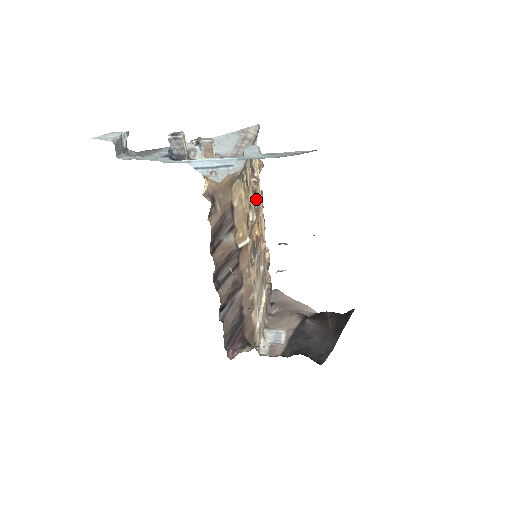
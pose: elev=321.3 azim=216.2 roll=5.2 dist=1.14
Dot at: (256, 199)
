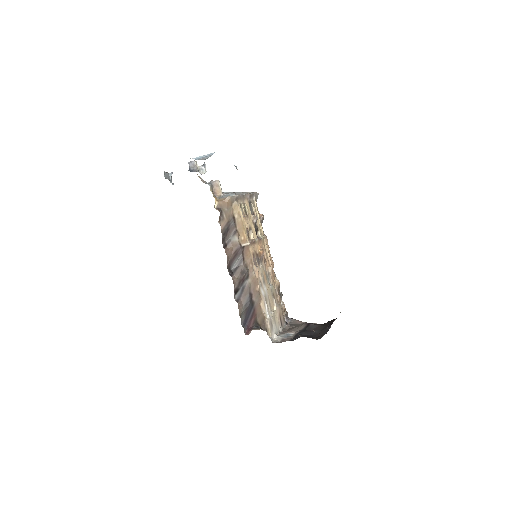
Dot at: (259, 233)
